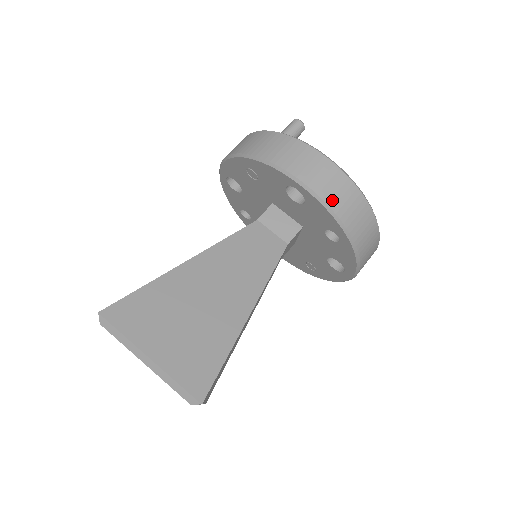
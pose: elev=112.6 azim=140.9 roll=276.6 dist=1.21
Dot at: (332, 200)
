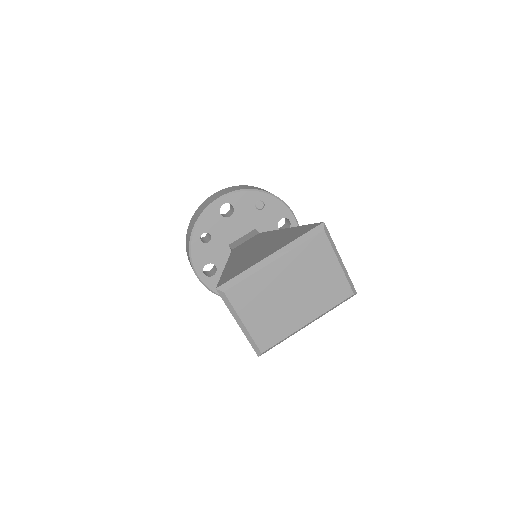
Dot at: occluded
